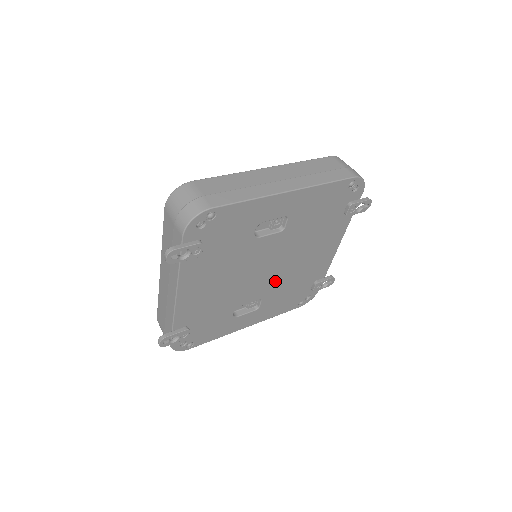
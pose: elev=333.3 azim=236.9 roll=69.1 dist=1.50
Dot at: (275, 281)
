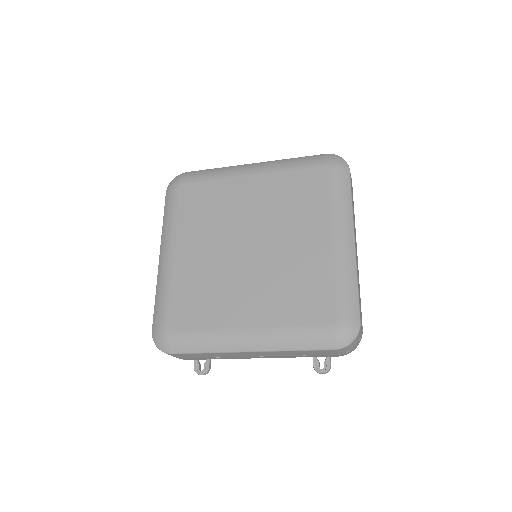
Dot at: occluded
